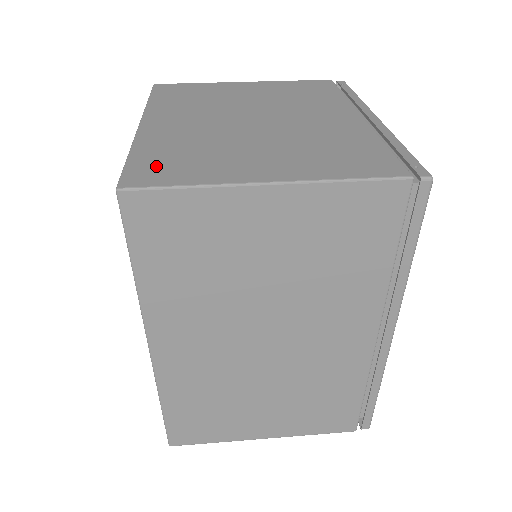
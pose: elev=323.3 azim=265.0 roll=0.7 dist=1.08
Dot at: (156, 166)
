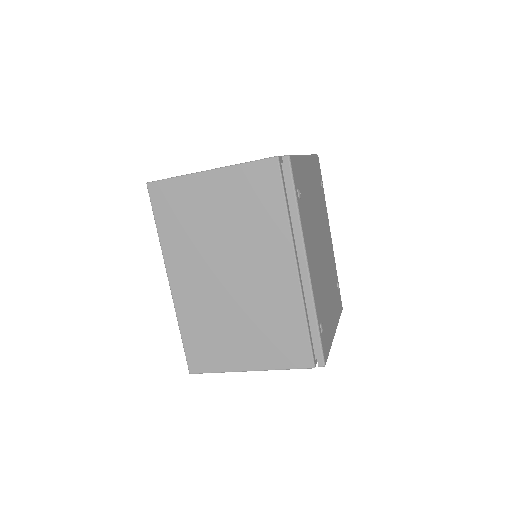
Dot at: occluded
